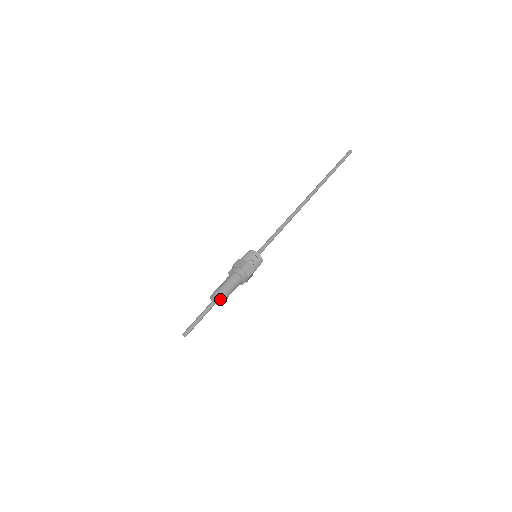
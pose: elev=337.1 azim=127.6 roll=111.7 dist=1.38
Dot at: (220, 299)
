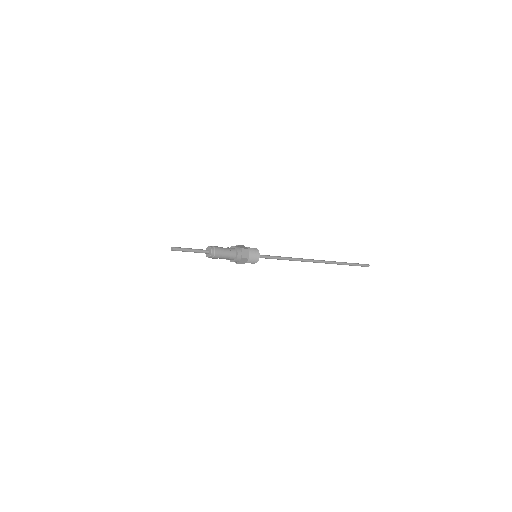
Dot at: (213, 251)
